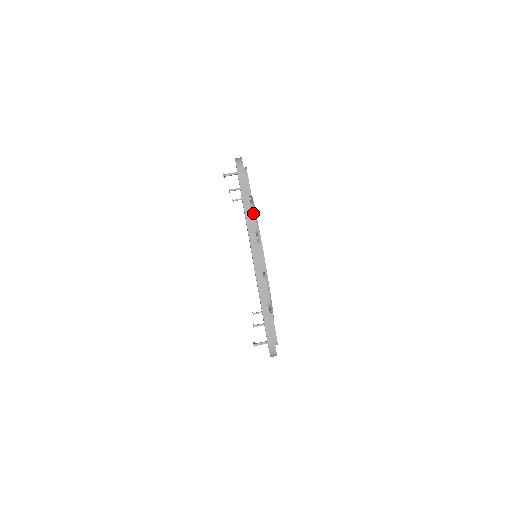
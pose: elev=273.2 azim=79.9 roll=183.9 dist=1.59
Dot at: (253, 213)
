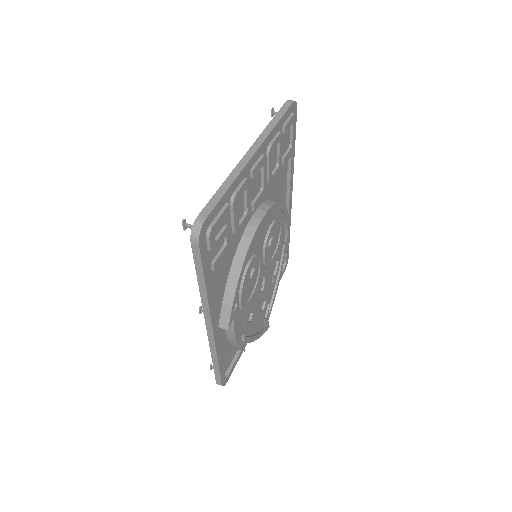
Dot at: (277, 135)
